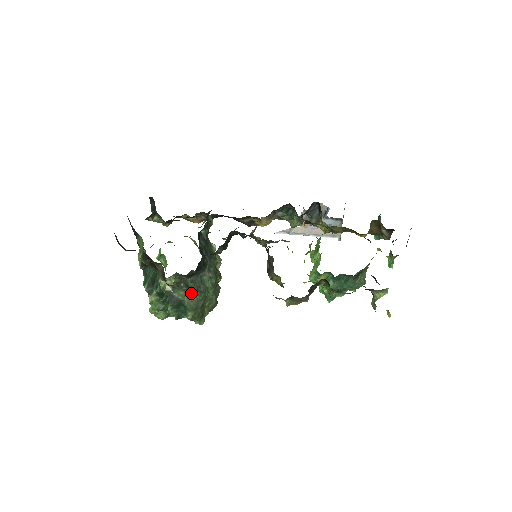
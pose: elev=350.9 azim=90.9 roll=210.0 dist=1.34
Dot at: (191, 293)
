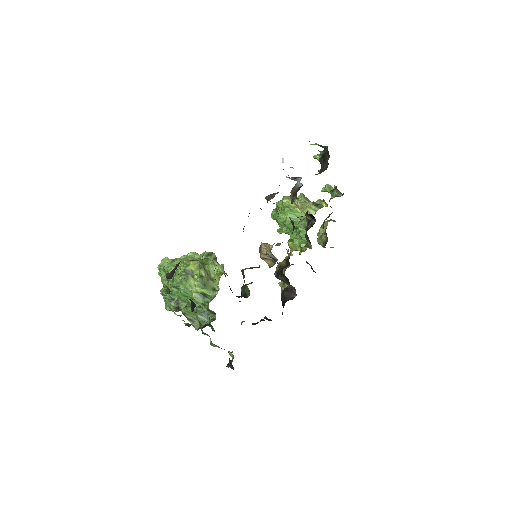
Dot at: occluded
